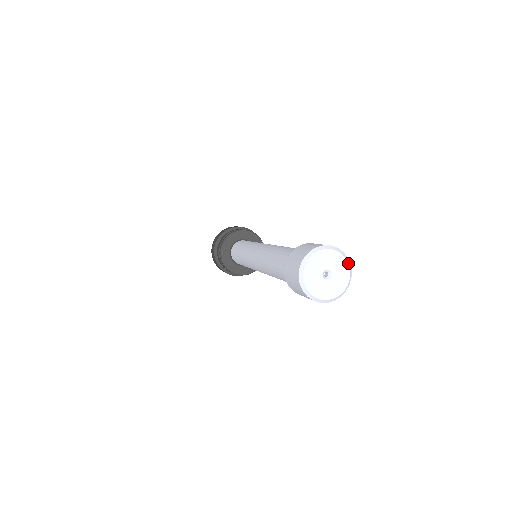
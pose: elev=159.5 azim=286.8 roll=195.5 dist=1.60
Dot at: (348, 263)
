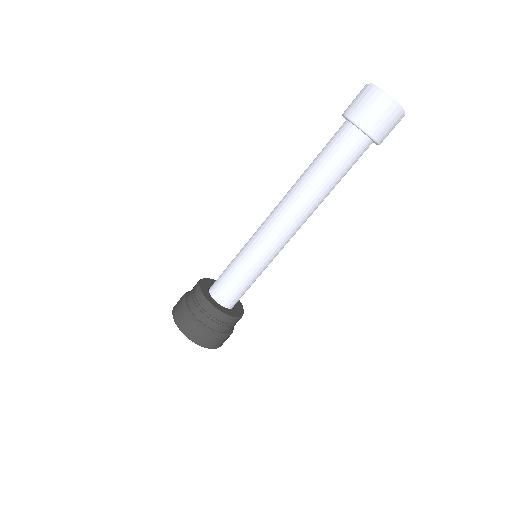
Dot at: occluded
